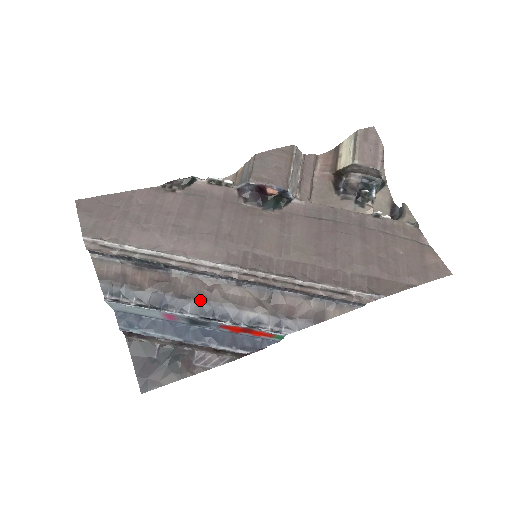
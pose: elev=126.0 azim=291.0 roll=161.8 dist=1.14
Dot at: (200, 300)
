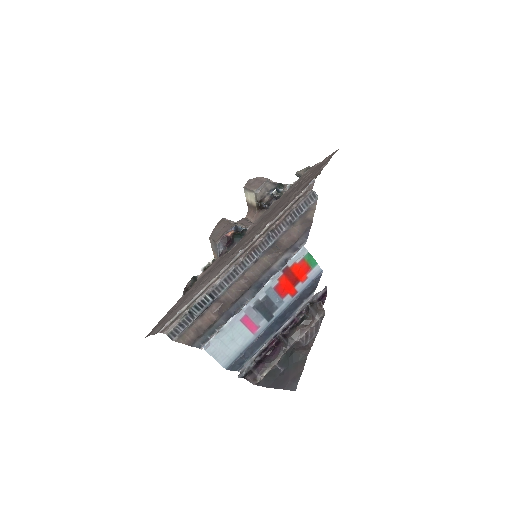
Dot at: (247, 290)
